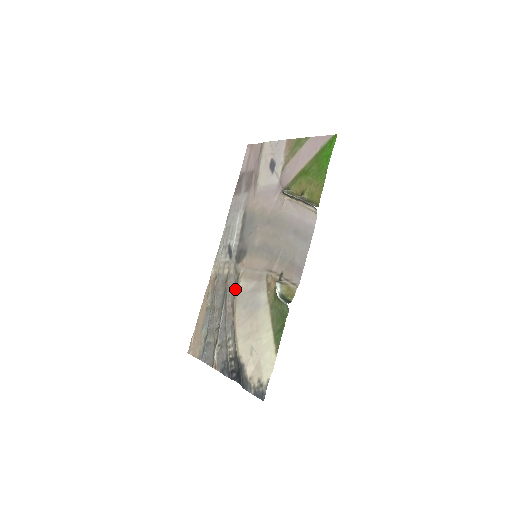
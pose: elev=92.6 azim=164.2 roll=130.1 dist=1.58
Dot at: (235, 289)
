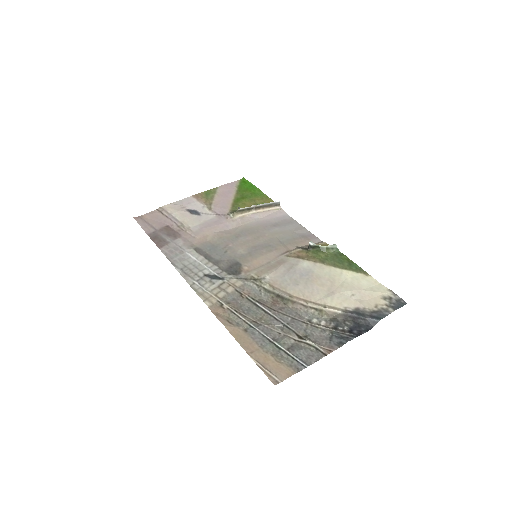
Dot at: (264, 287)
